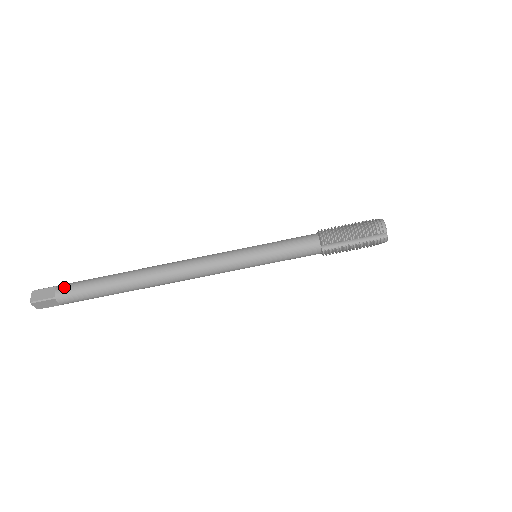
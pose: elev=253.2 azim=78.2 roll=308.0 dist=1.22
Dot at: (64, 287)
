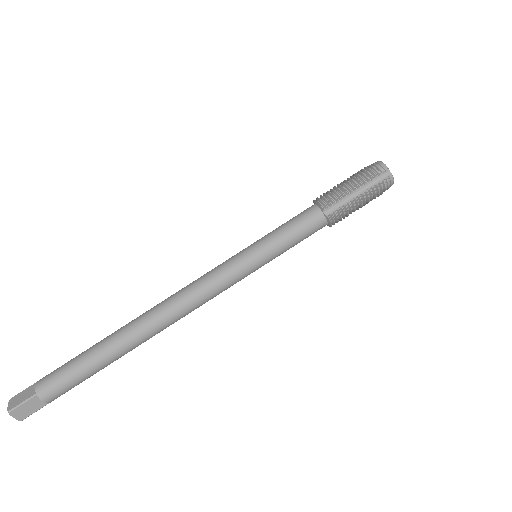
Dot at: (45, 378)
